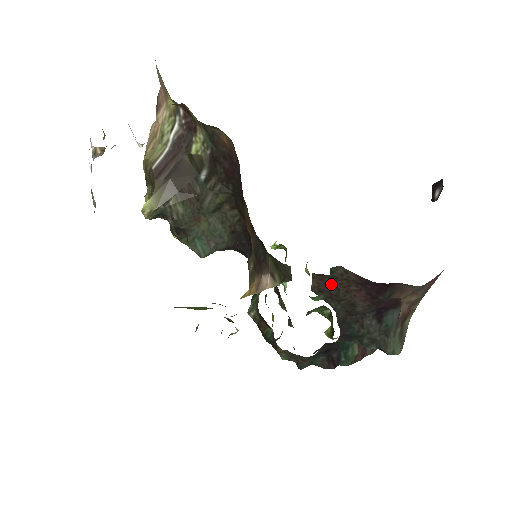
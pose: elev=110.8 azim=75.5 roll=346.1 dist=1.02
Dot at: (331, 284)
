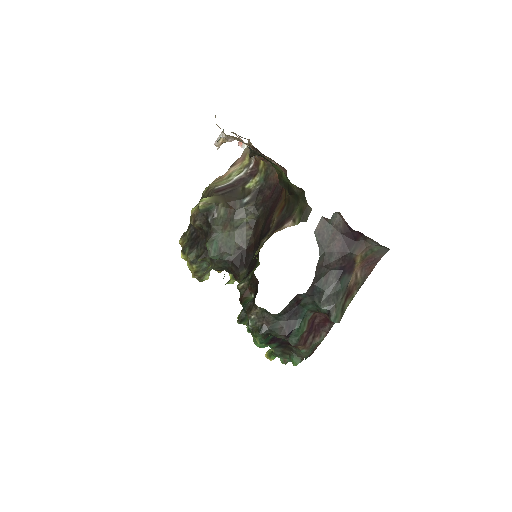
Dot at: (327, 229)
